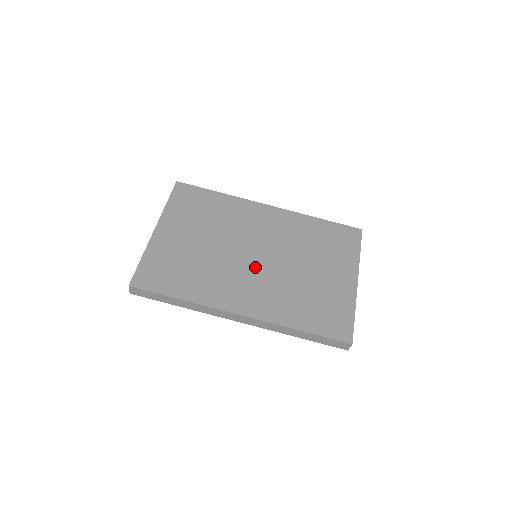
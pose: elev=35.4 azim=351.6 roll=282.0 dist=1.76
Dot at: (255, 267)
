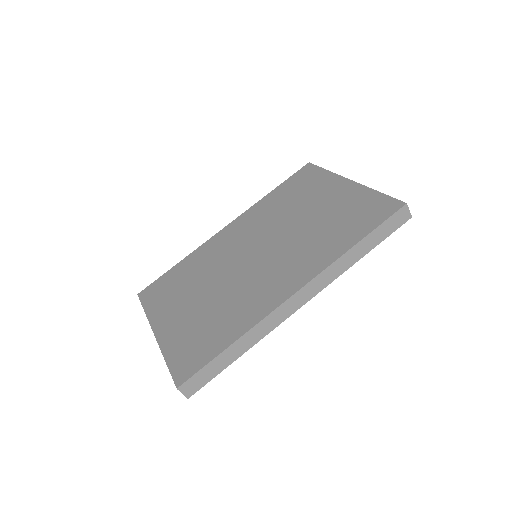
Dot at: (264, 260)
